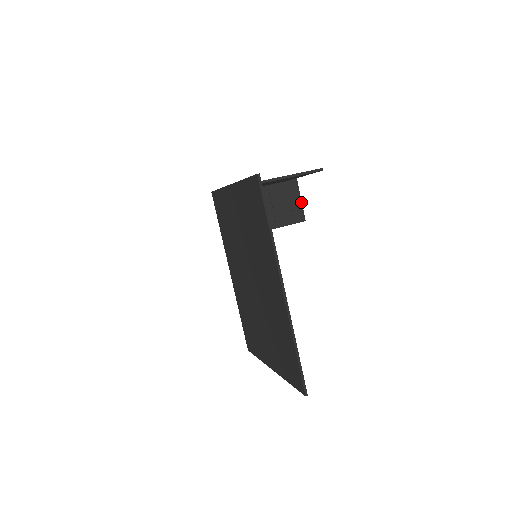
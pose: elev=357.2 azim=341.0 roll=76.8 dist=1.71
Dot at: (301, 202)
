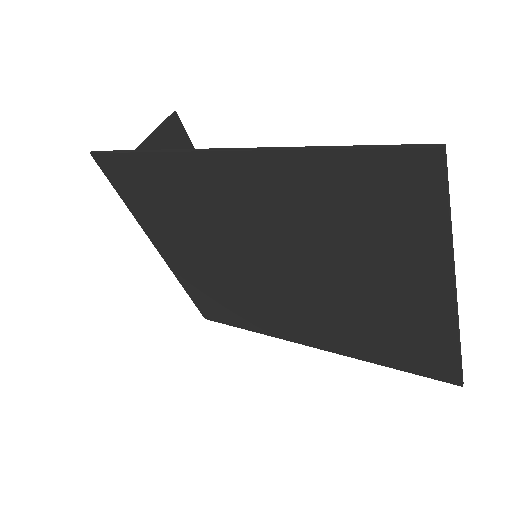
Dot at: occluded
